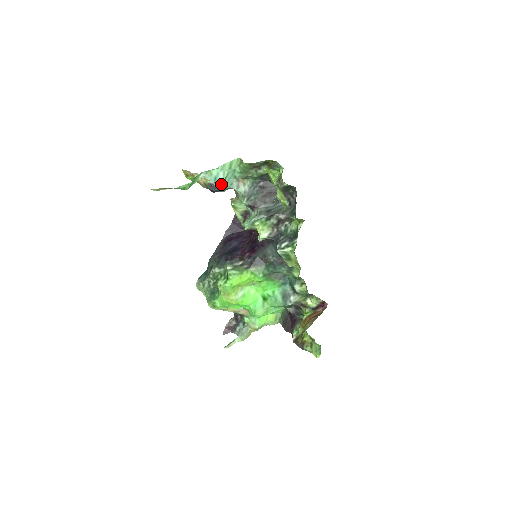
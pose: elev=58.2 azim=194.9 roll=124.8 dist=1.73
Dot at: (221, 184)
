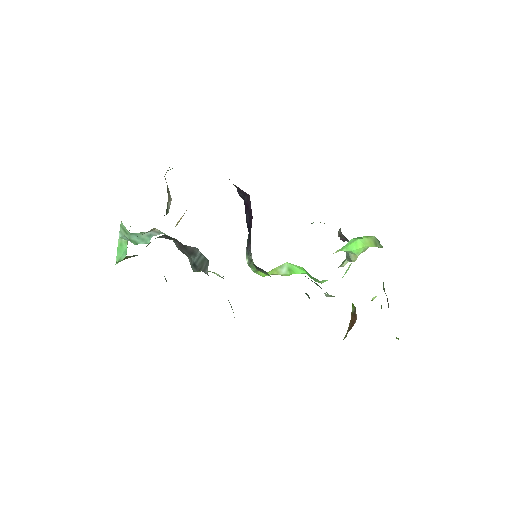
Dot at: (140, 243)
